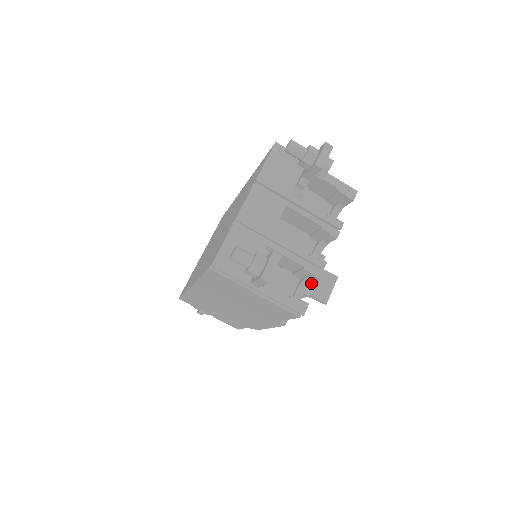
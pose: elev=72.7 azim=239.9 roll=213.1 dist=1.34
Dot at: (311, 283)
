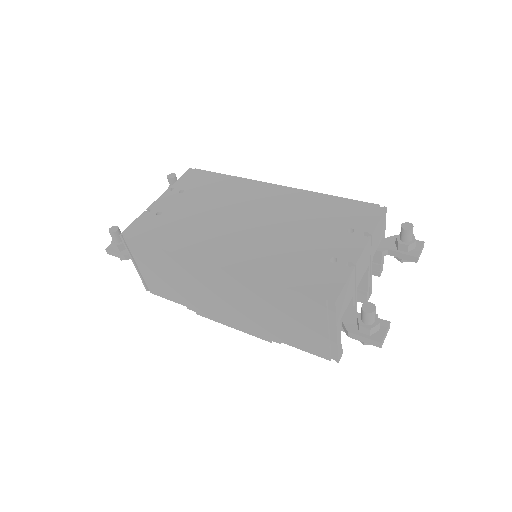
Dot at: occluded
